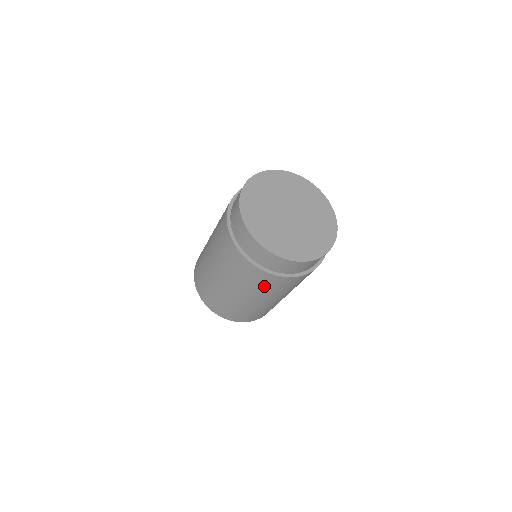
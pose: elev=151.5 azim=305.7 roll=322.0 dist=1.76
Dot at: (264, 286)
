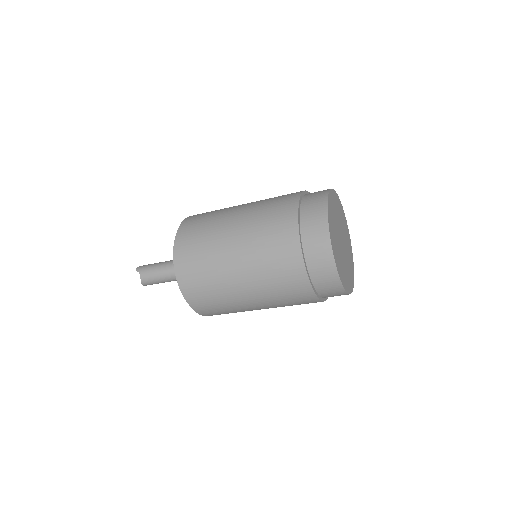
Dot at: occluded
